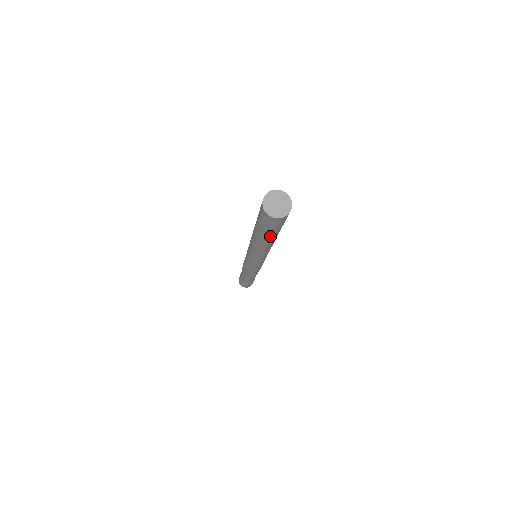
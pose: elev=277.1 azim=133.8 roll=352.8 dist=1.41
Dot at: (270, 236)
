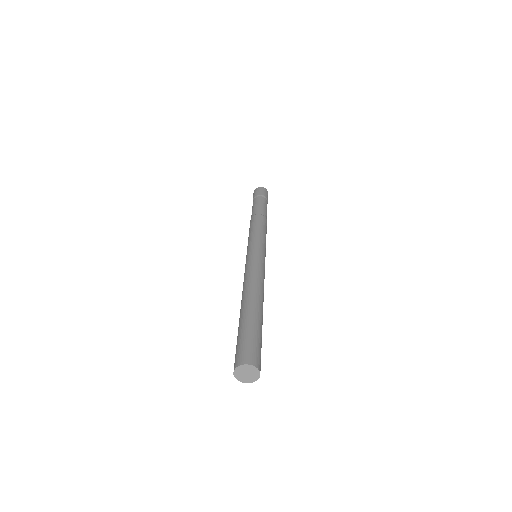
Dot at: occluded
